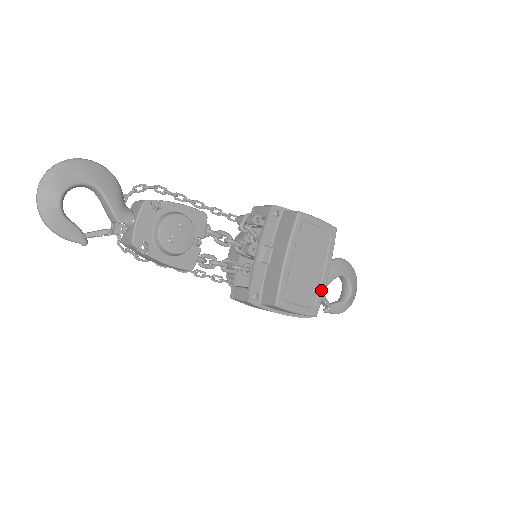
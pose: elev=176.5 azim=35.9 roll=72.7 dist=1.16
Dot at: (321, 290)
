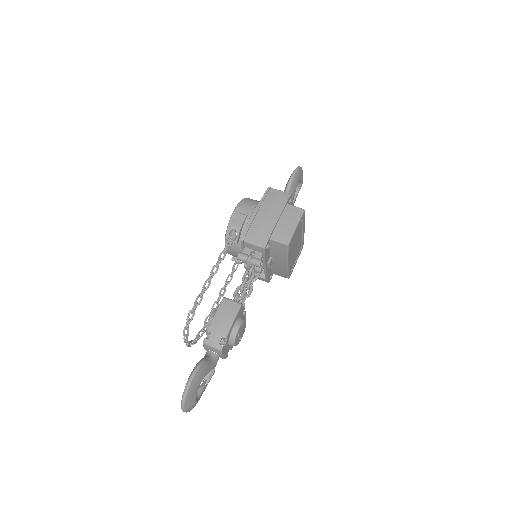
Dot at: (303, 239)
